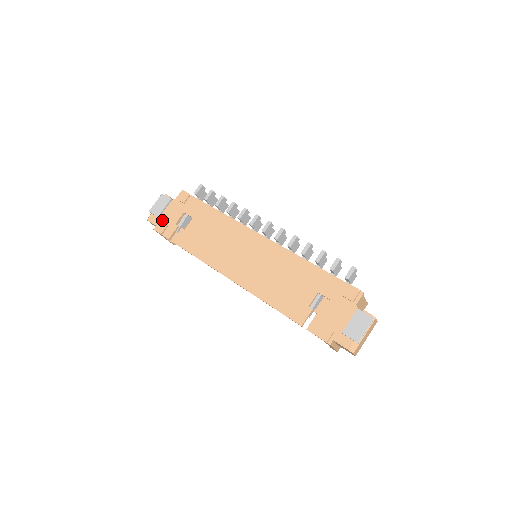
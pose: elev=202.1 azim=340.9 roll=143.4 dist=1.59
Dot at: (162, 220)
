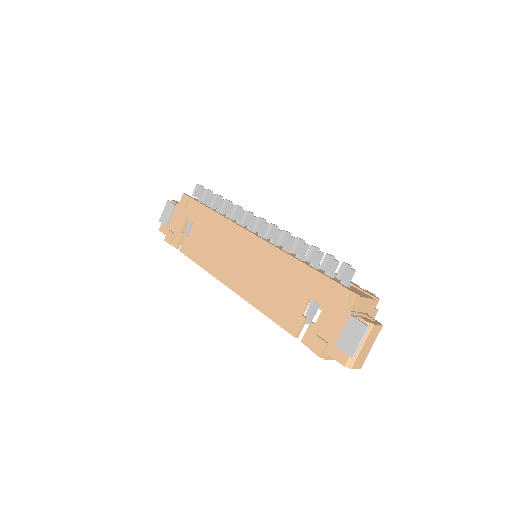
Dot at: (170, 229)
